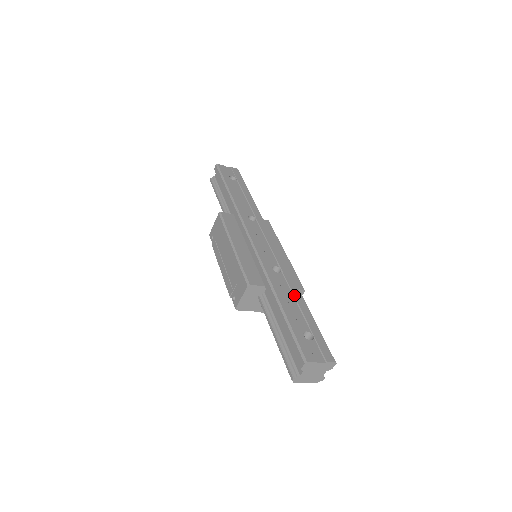
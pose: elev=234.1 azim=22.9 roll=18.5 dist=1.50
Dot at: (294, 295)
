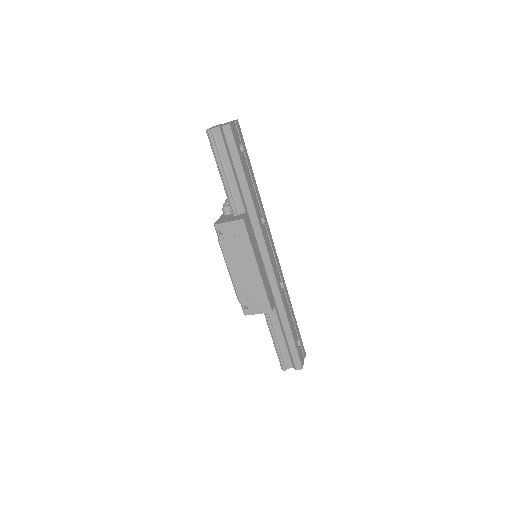
Dot at: (290, 309)
